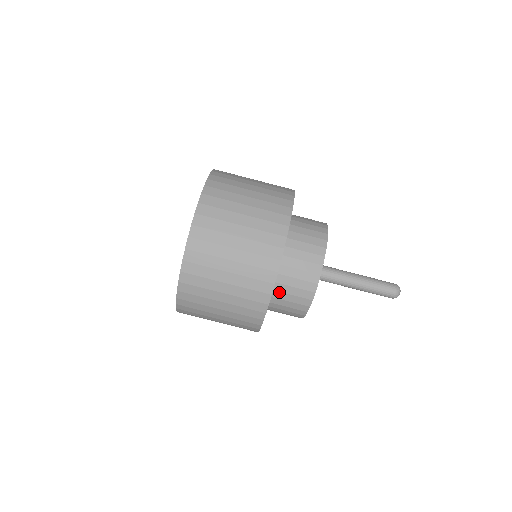
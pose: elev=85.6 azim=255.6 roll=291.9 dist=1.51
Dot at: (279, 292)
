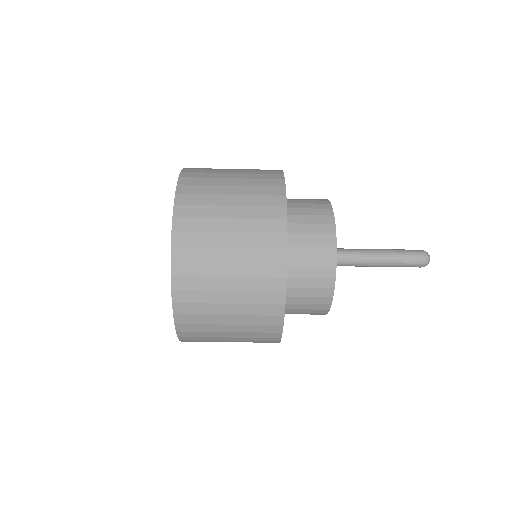
Dot at: (293, 288)
